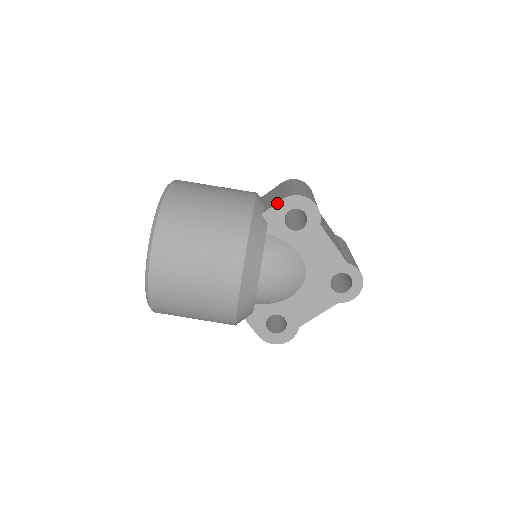
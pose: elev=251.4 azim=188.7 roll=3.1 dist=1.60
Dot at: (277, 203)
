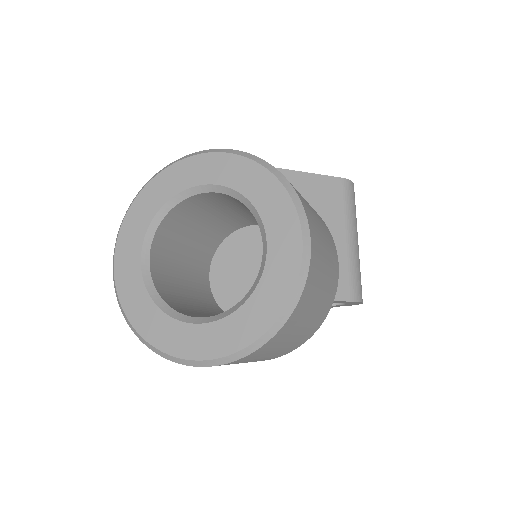
Dot at: (345, 301)
